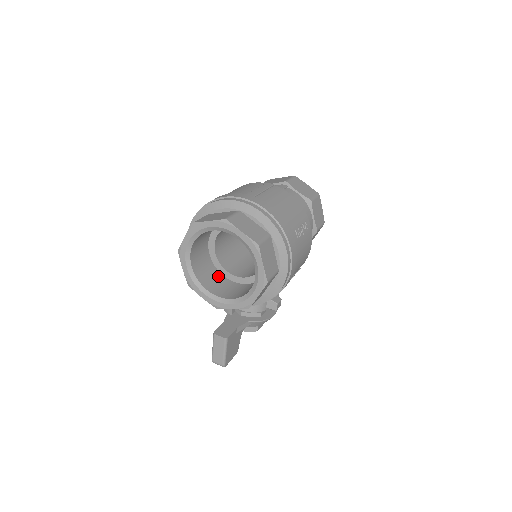
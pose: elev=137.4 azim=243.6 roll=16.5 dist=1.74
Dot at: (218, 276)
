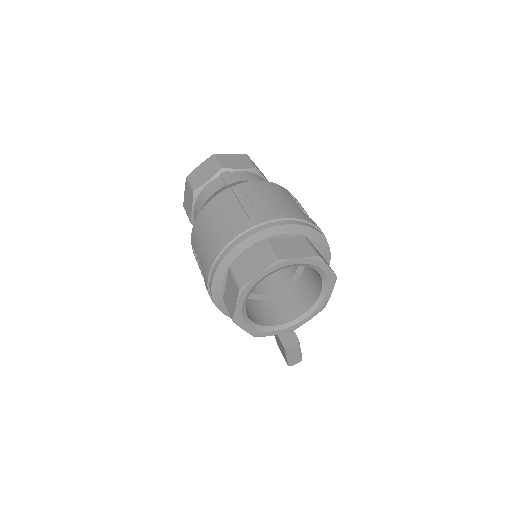
Dot at: (261, 304)
